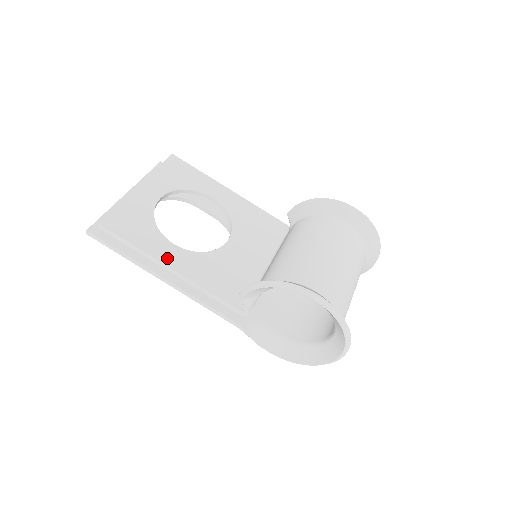
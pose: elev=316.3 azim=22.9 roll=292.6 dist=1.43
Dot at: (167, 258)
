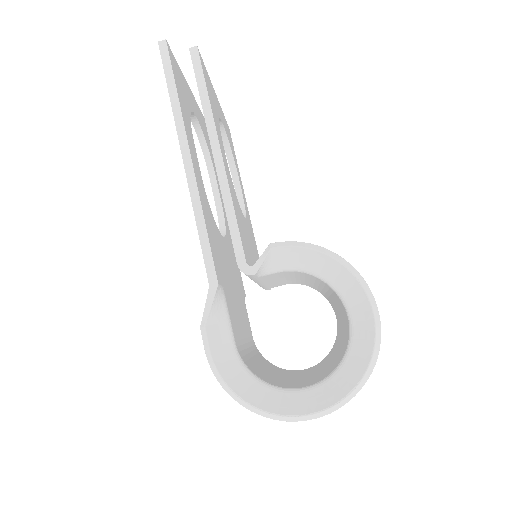
Dot at: (221, 144)
